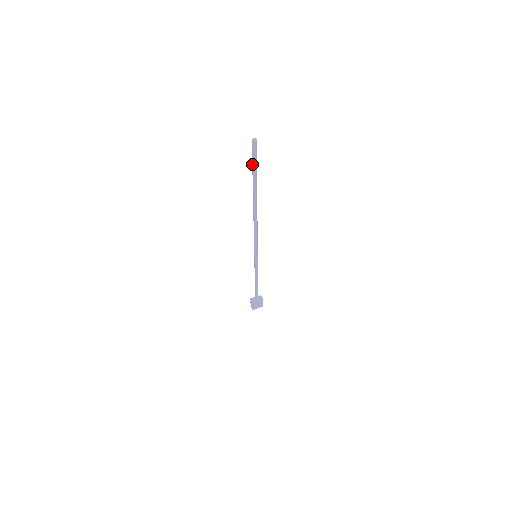
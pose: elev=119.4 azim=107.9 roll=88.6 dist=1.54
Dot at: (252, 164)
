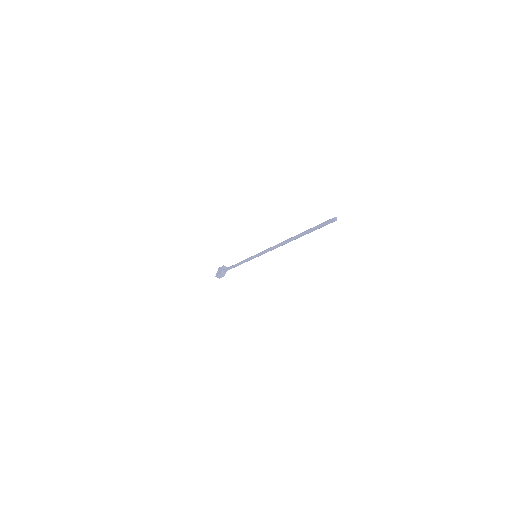
Dot at: (319, 228)
